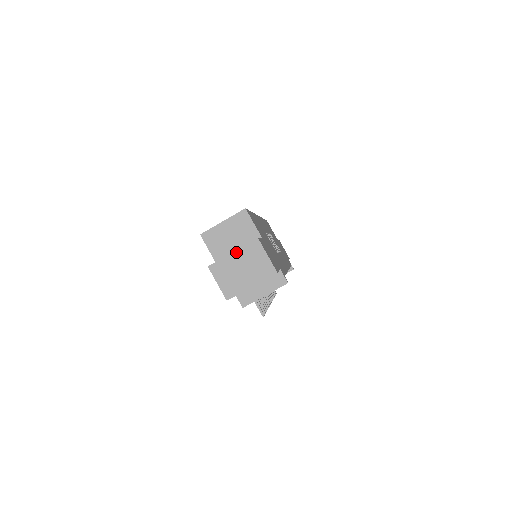
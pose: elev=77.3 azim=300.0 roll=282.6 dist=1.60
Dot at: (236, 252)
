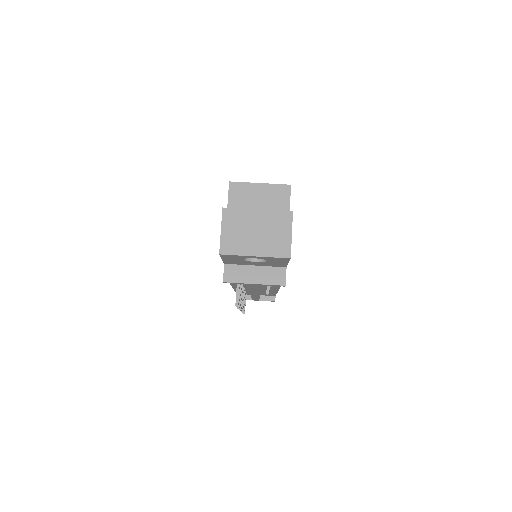
Dot at: (261, 211)
